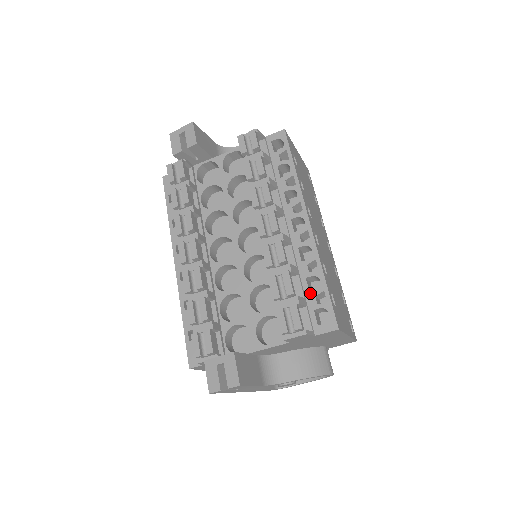
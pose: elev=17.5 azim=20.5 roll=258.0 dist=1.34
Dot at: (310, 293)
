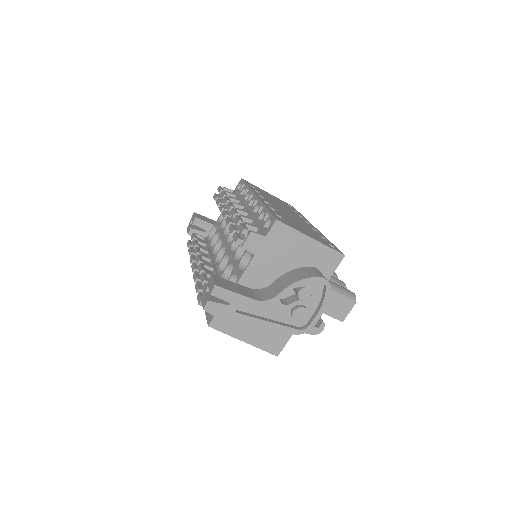
Dot at: (261, 222)
